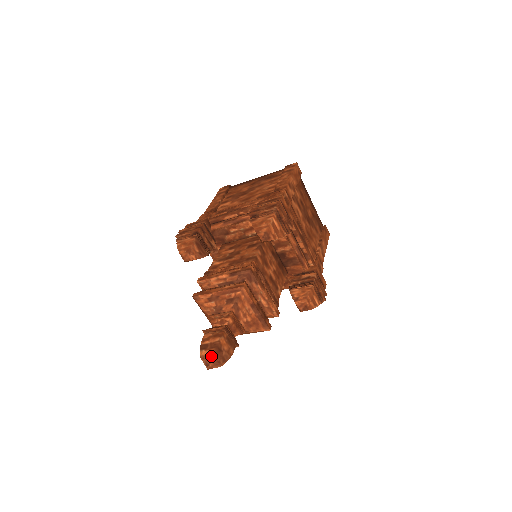
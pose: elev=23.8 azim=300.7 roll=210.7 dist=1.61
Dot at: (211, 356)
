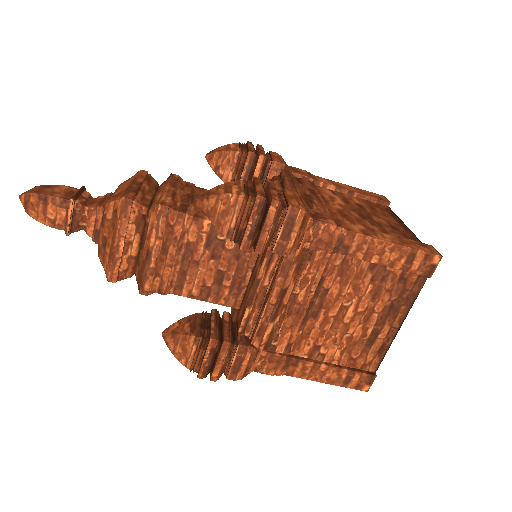
Dot at: occluded
